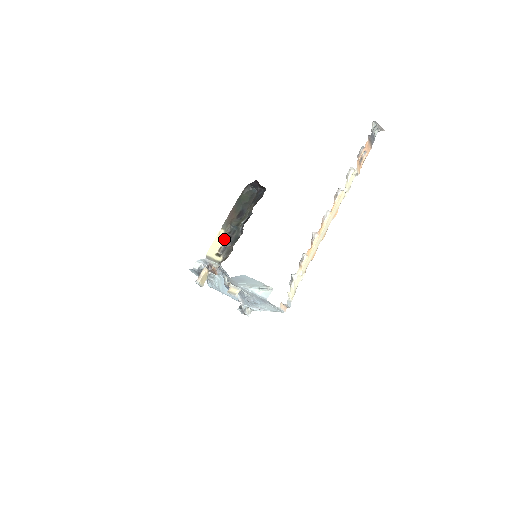
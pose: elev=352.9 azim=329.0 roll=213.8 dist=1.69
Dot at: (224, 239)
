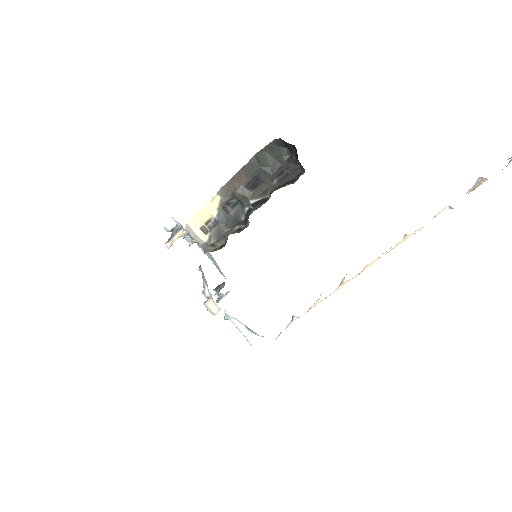
Dot at: (218, 211)
